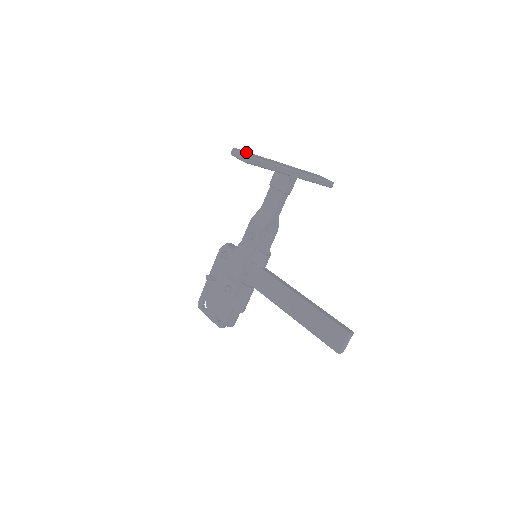
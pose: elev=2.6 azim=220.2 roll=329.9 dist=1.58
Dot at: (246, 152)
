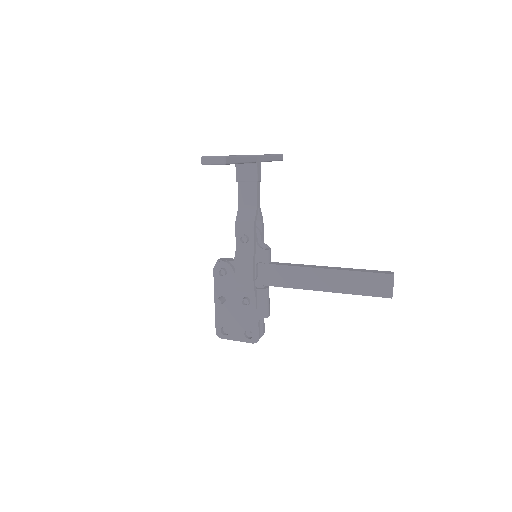
Dot at: occluded
